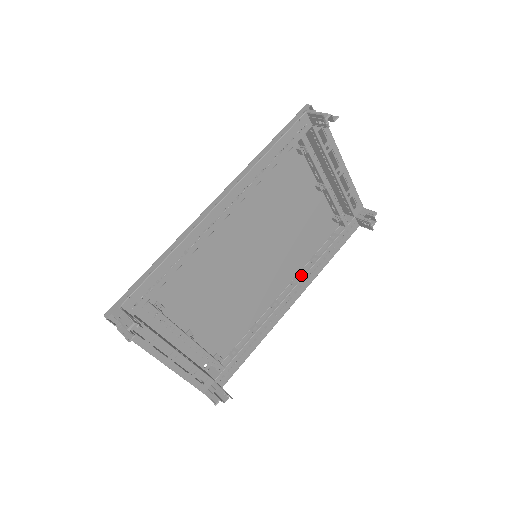
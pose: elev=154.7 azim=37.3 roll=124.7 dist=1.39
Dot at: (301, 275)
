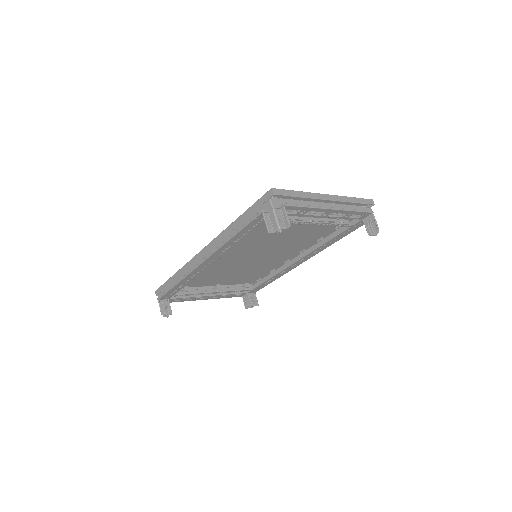
Dot at: (312, 245)
